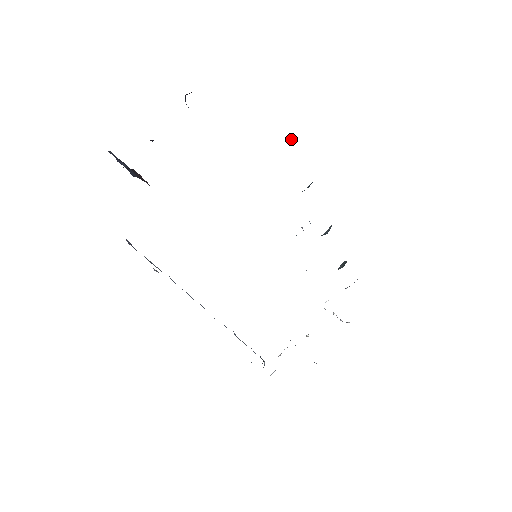
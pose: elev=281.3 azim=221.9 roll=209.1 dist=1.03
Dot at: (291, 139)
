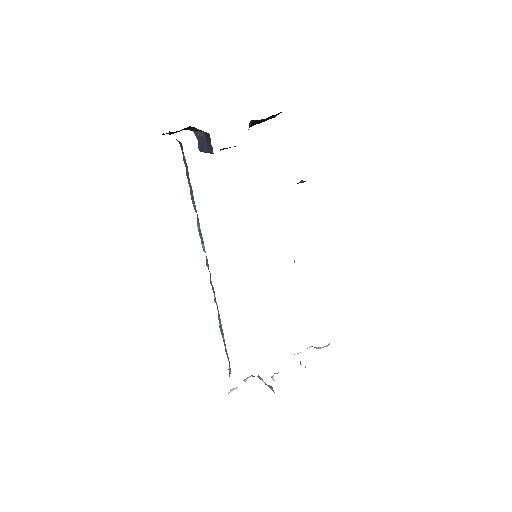
Dot at: (302, 182)
